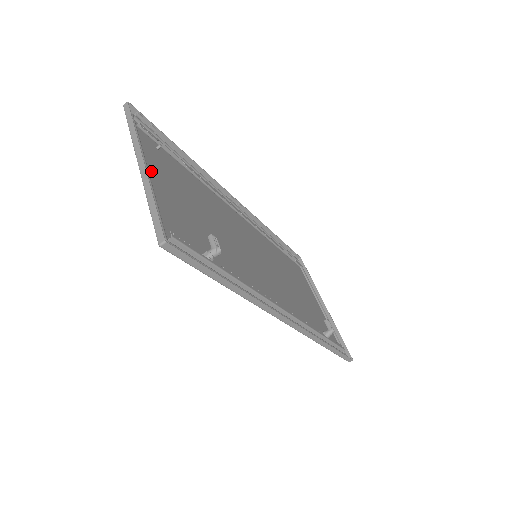
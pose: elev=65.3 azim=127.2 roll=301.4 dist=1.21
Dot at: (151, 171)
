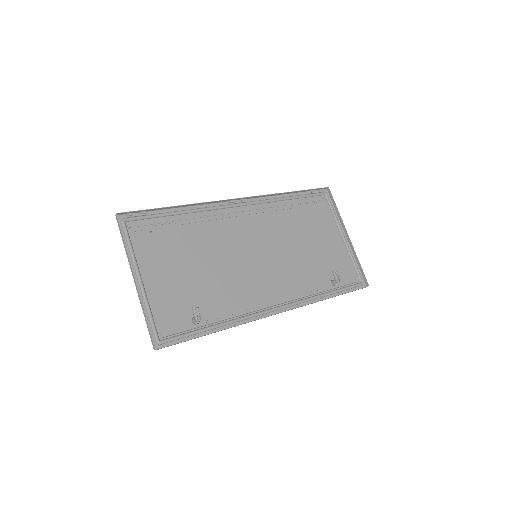
Dot at: (145, 273)
